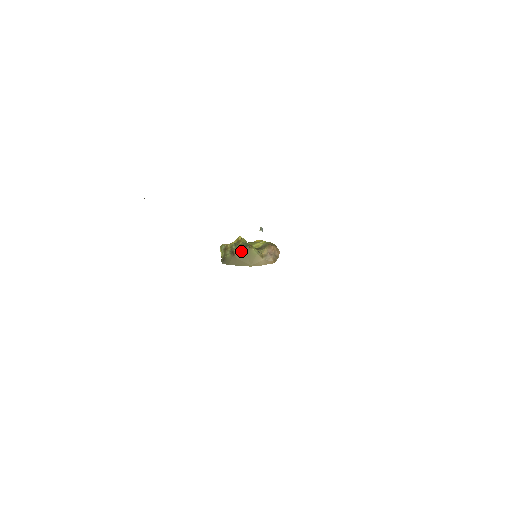
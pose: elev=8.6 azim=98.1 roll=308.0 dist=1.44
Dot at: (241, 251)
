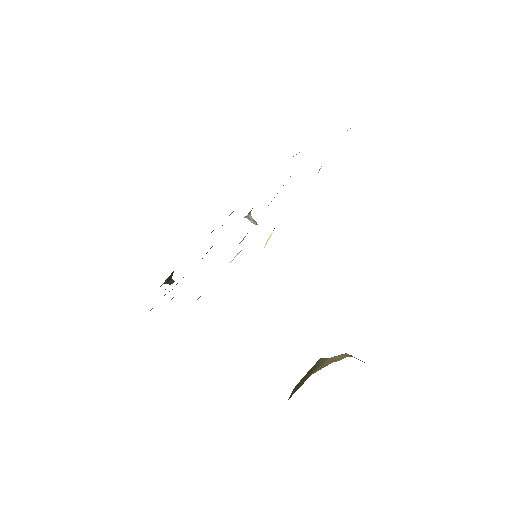
Dot at: (306, 374)
